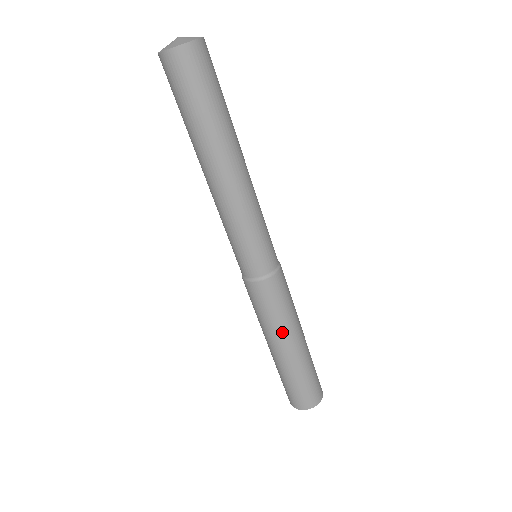
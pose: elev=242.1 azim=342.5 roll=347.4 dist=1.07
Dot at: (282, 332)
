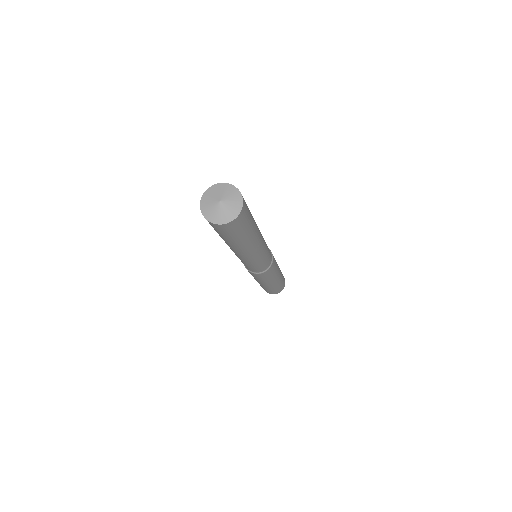
Dot at: (269, 281)
